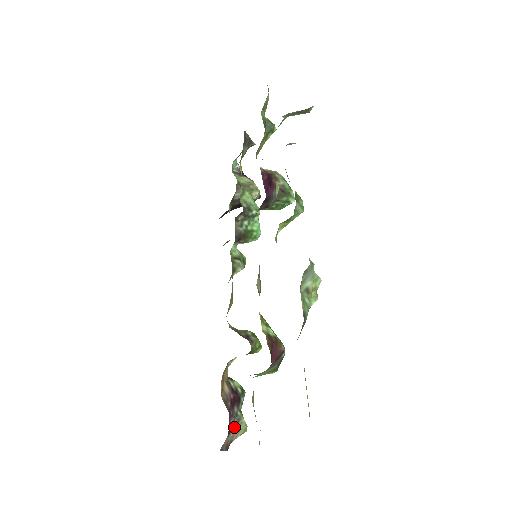
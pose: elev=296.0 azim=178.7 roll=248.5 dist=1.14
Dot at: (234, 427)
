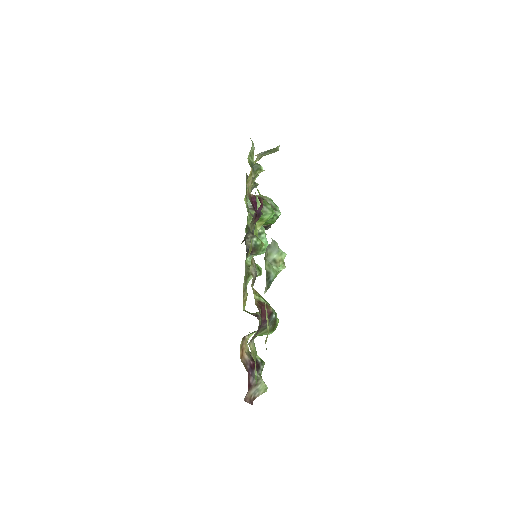
Dot at: (254, 384)
